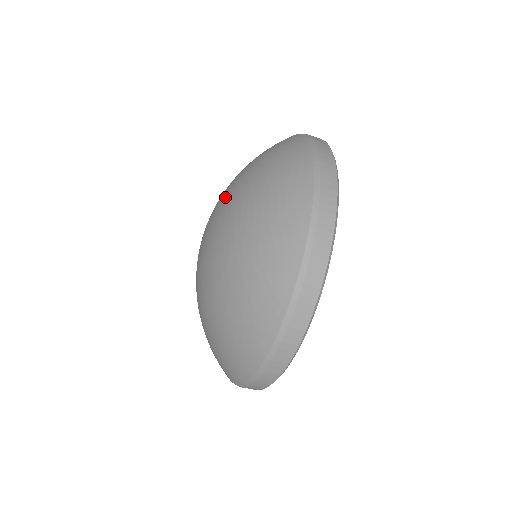
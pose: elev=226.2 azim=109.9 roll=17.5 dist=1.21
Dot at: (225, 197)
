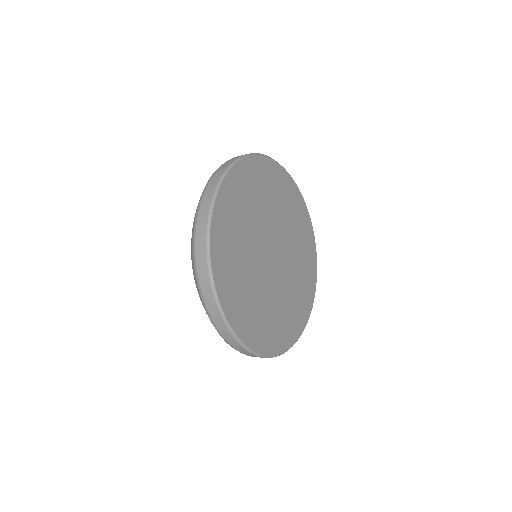
Dot at: occluded
